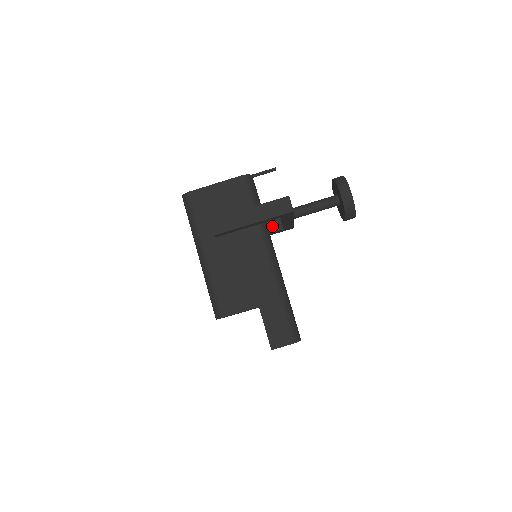
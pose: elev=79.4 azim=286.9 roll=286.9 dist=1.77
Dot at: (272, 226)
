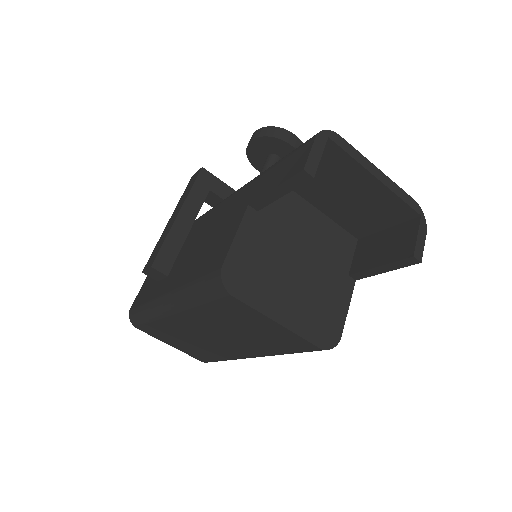
Dot at: occluded
